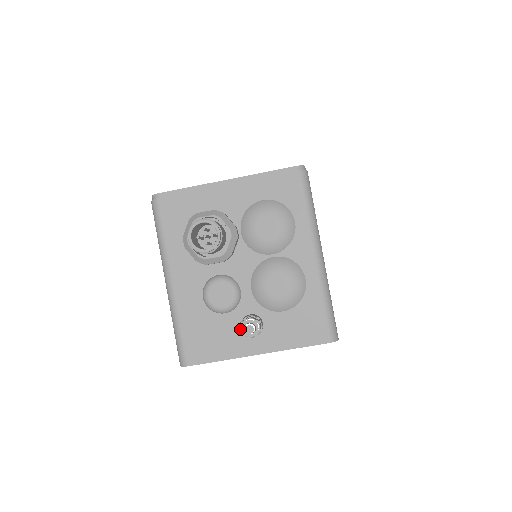
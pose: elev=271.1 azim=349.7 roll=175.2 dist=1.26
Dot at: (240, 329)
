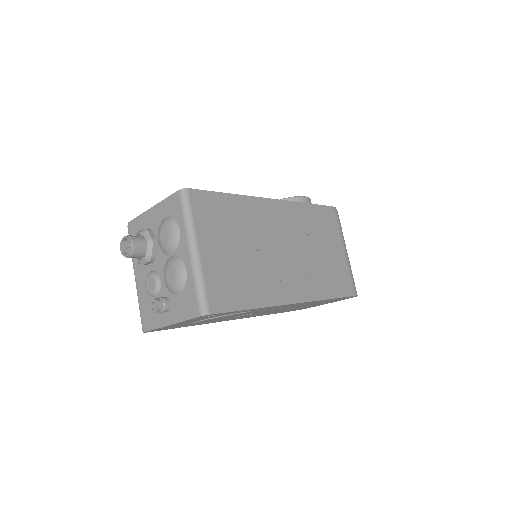
Dot at: occluded
